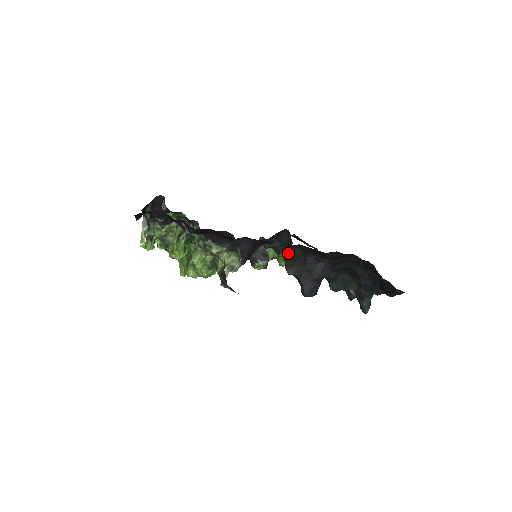
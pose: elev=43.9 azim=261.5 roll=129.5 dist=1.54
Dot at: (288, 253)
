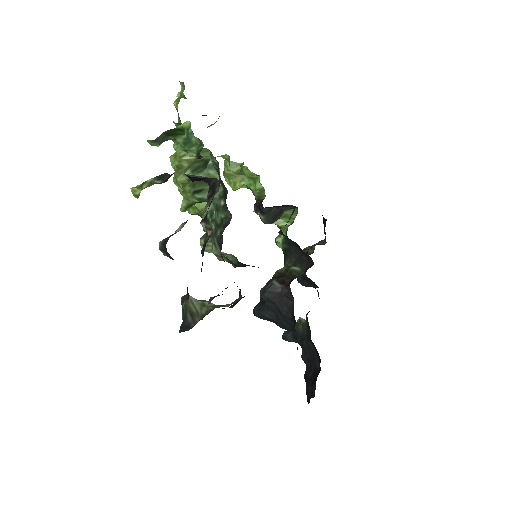
Dot at: (284, 286)
